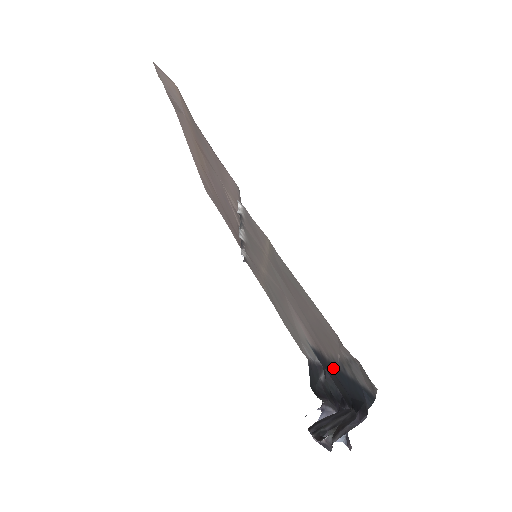
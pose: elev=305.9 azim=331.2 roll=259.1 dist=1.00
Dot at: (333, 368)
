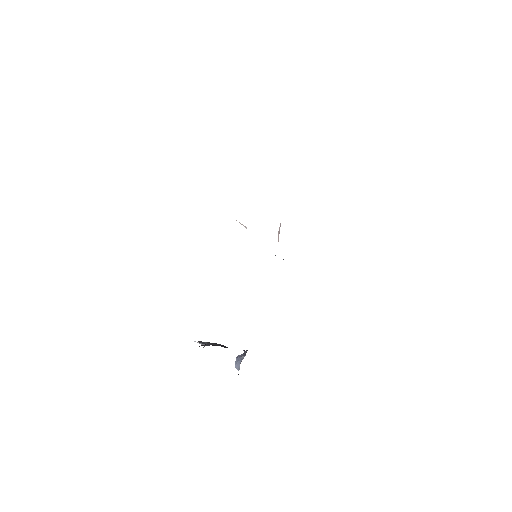
Dot at: occluded
